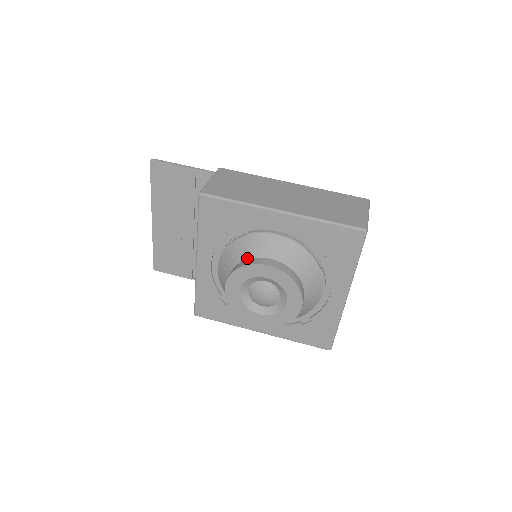
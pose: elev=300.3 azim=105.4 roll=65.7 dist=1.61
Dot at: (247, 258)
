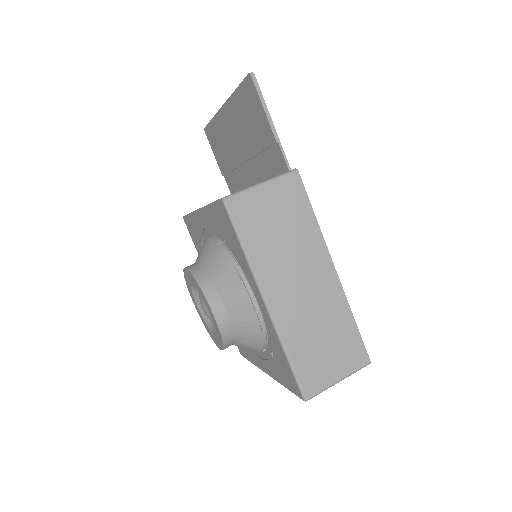
Dot at: (213, 282)
